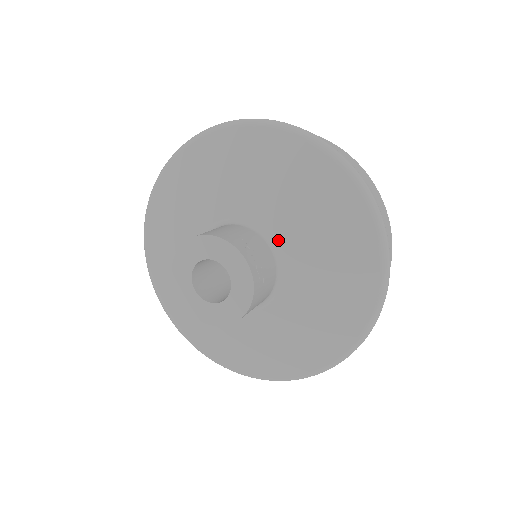
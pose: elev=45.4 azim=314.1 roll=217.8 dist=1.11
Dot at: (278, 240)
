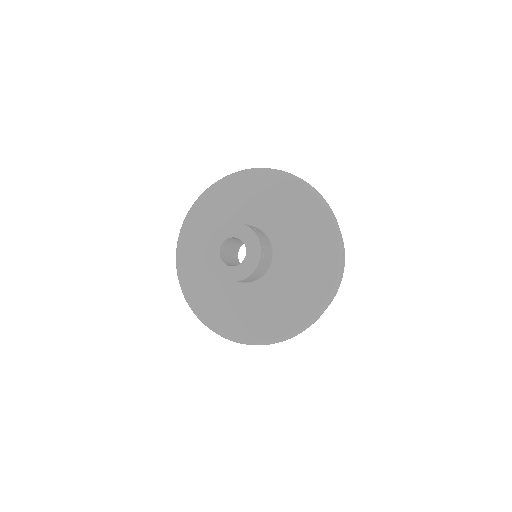
Dot at: (275, 238)
